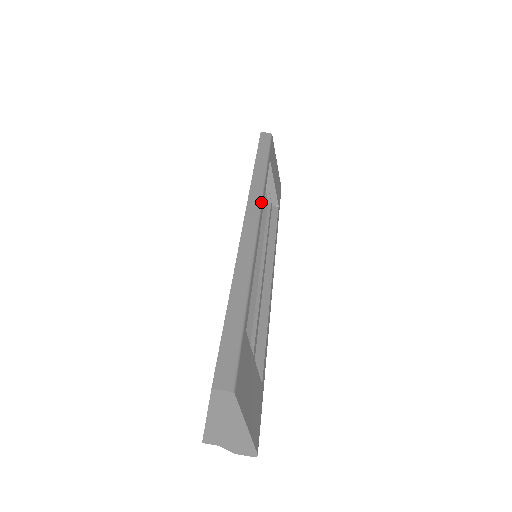
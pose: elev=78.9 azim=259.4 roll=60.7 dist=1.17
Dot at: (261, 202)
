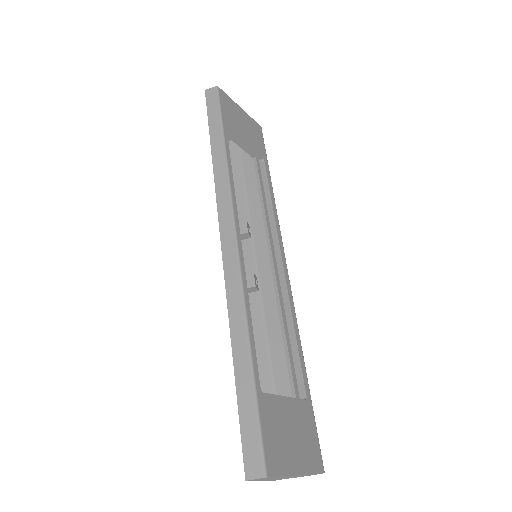
Dot at: (232, 208)
